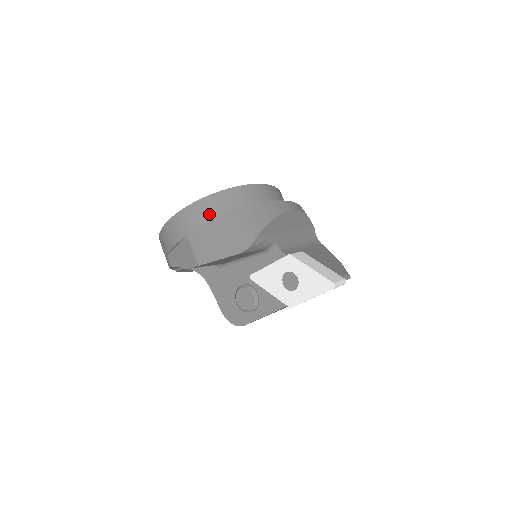
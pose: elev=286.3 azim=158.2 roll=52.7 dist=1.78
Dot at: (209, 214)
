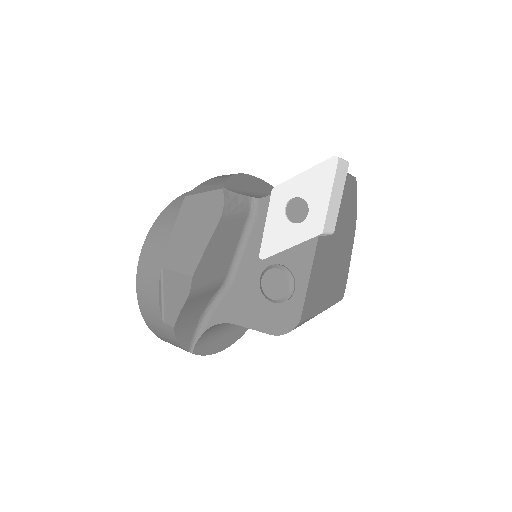
Dot at: (168, 229)
